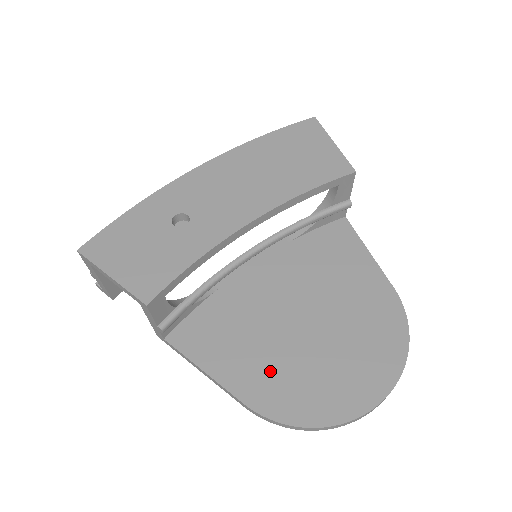
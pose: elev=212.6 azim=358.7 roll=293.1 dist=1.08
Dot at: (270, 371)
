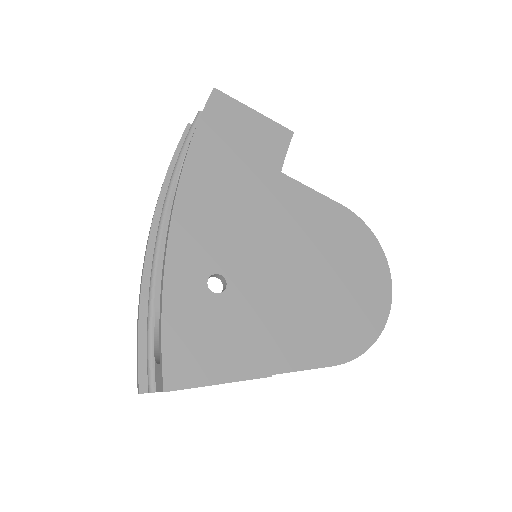
Dot at: (328, 330)
